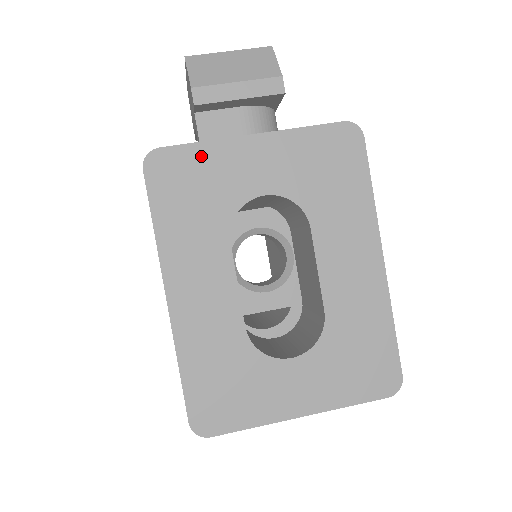
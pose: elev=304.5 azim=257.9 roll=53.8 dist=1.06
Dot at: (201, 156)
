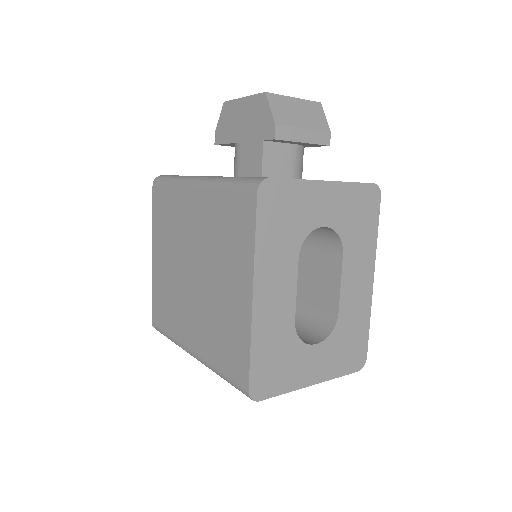
Dot at: (294, 190)
